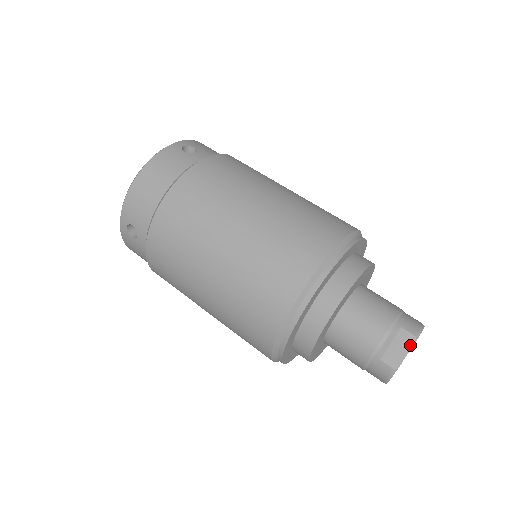
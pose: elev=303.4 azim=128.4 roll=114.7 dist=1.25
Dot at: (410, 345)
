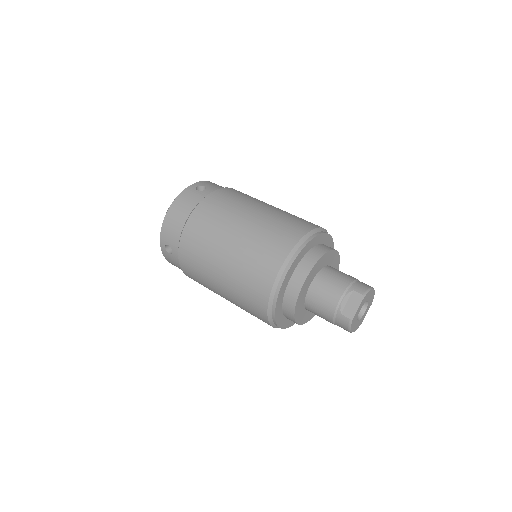
Dot at: (360, 301)
